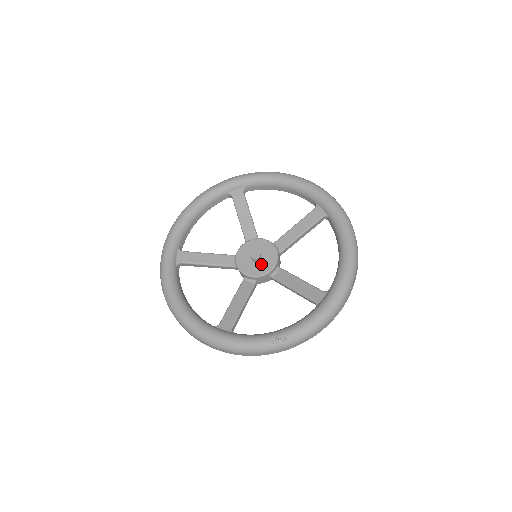
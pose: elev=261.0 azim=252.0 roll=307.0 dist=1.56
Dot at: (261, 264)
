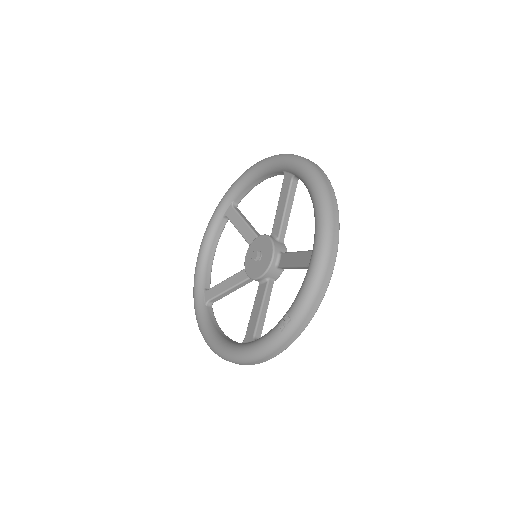
Dot at: (263, 261)
